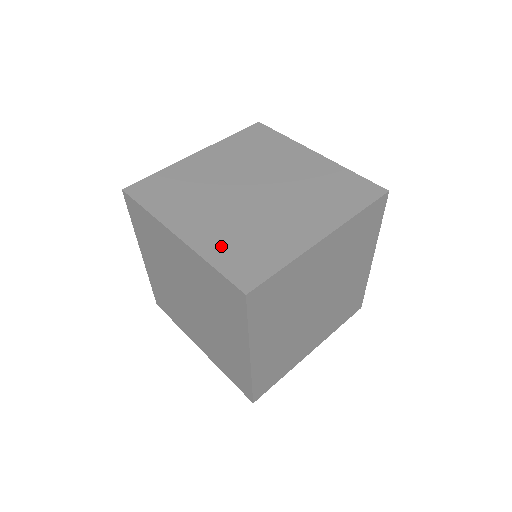
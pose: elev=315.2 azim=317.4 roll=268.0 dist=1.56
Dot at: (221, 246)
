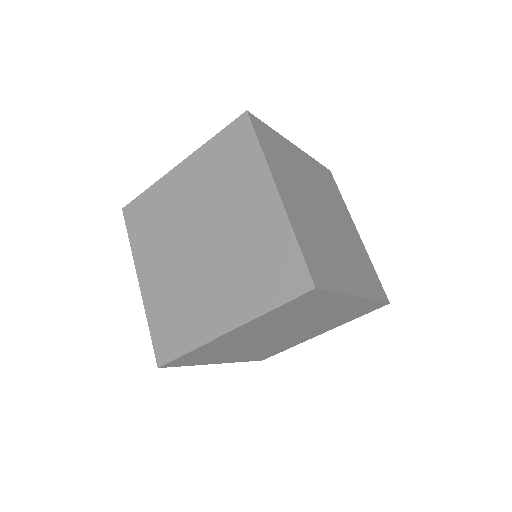
Dot at: (159, 308)
